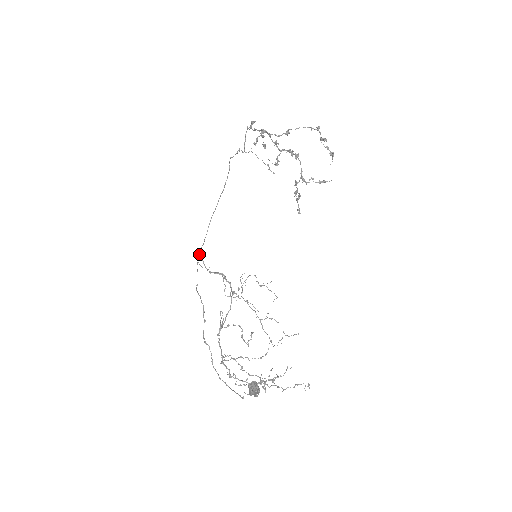
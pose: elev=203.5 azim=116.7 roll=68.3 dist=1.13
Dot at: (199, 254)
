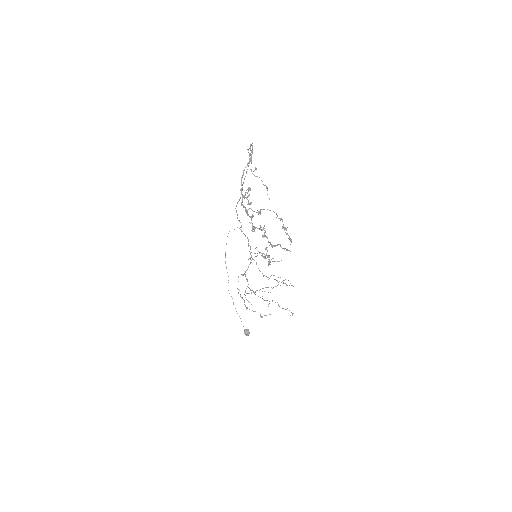
Dot at: (236, 211)
